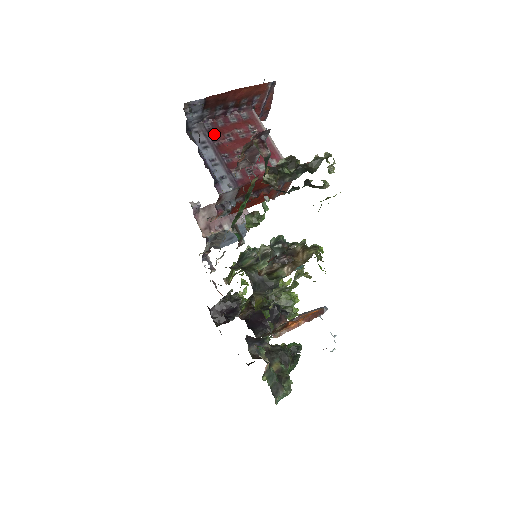
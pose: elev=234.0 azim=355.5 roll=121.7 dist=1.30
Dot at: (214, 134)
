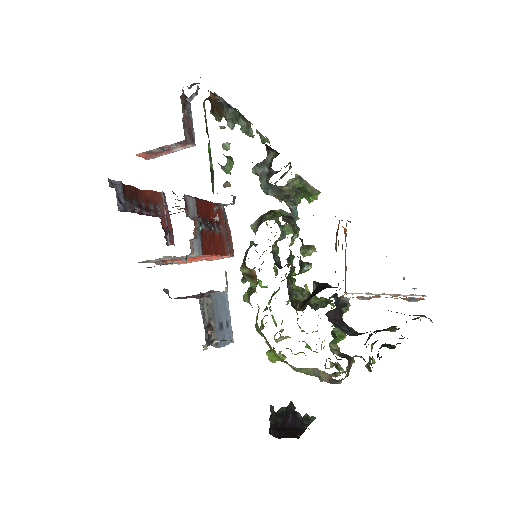
Dot at: occluded
